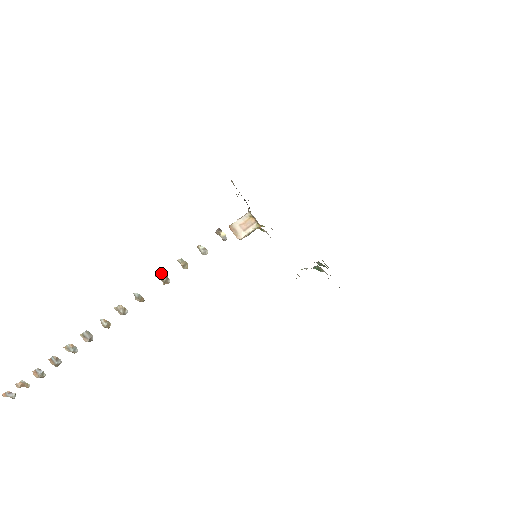
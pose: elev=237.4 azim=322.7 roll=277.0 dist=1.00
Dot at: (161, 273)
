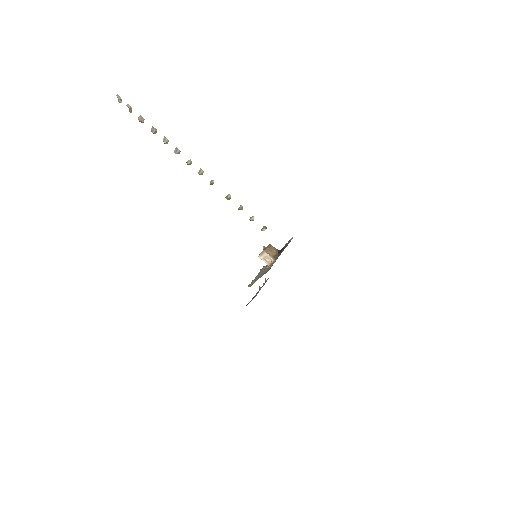
Dot at: occluded
